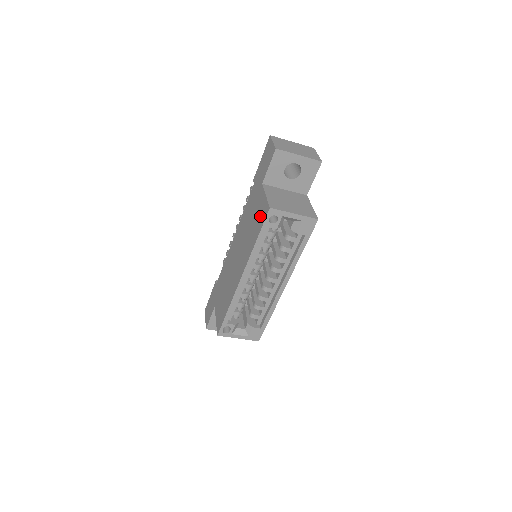
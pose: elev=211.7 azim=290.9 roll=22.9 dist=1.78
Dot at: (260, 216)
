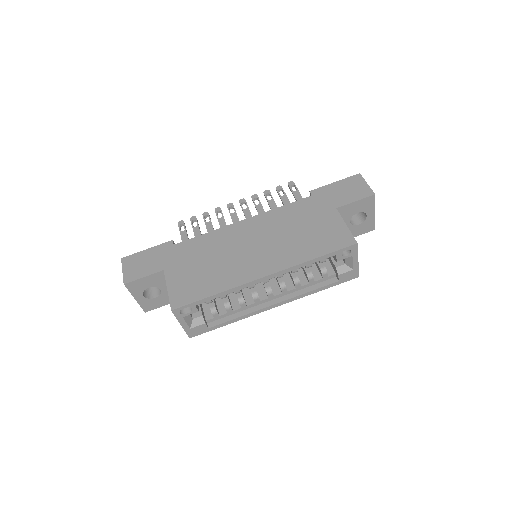
Dot at: (330, 238)
